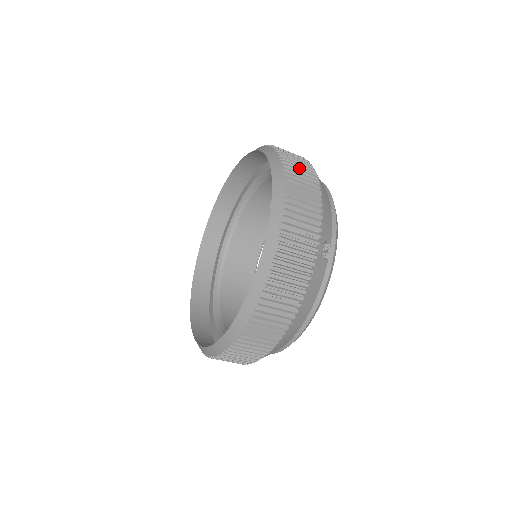
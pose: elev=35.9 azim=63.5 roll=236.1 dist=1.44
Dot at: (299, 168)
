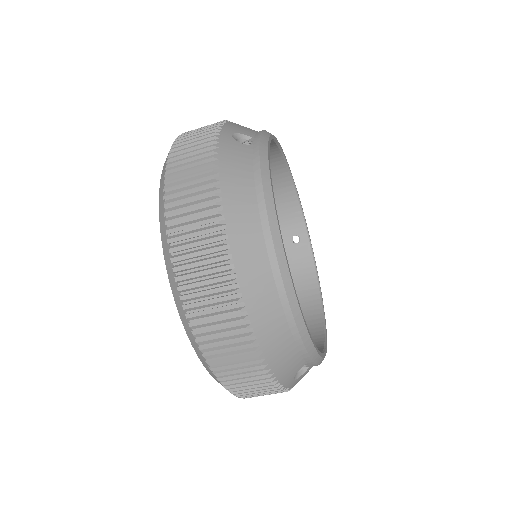
Dot at: occluded
